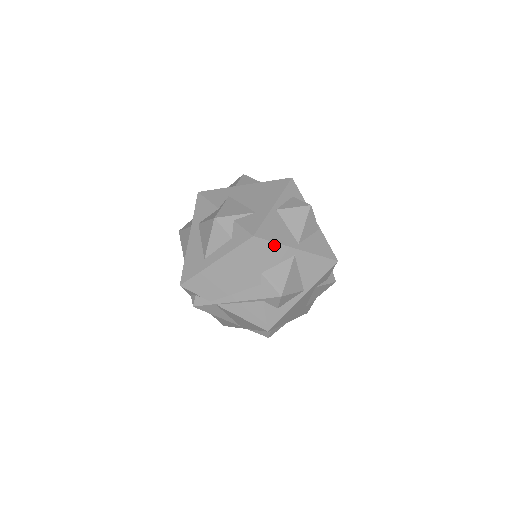
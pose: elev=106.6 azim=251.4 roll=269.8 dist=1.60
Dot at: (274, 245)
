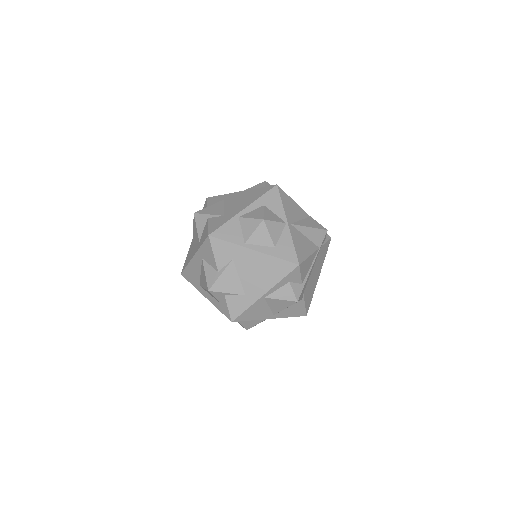
Dot at: (250, 320)
